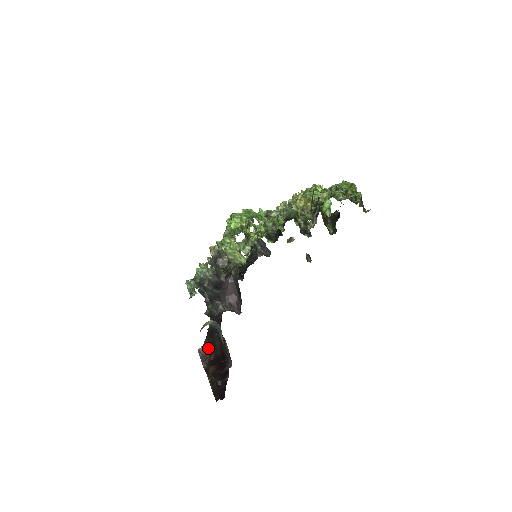
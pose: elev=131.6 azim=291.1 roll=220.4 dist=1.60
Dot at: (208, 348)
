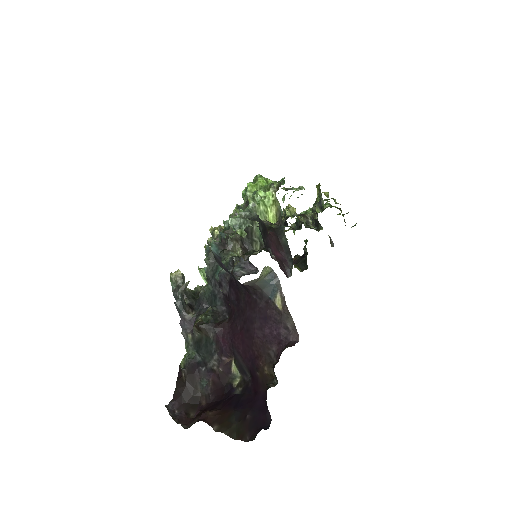
Dot at: (181, 404)
